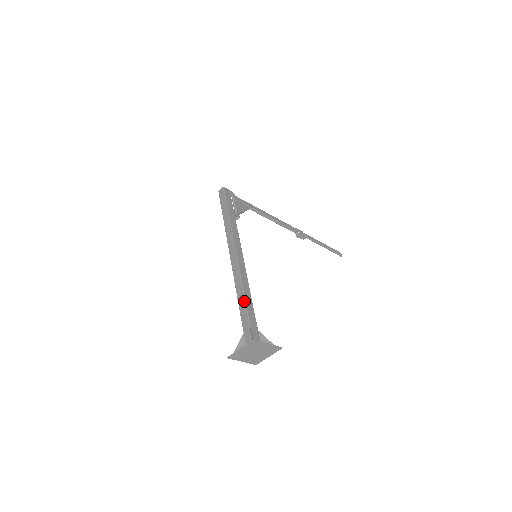
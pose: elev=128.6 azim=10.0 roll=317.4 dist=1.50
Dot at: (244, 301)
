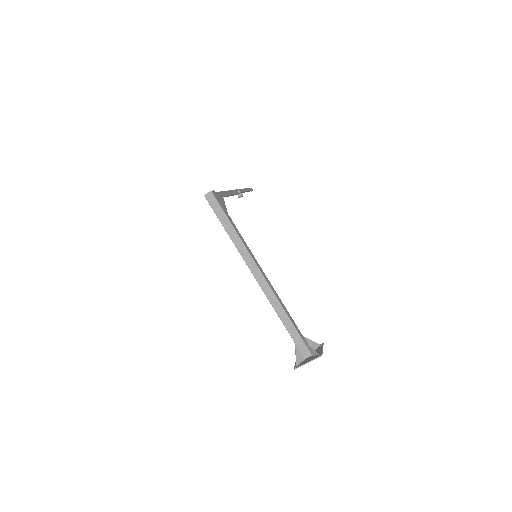
Dot at: (287, 317)
